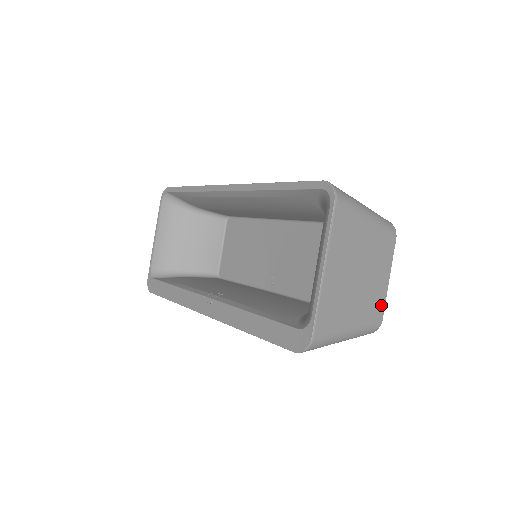
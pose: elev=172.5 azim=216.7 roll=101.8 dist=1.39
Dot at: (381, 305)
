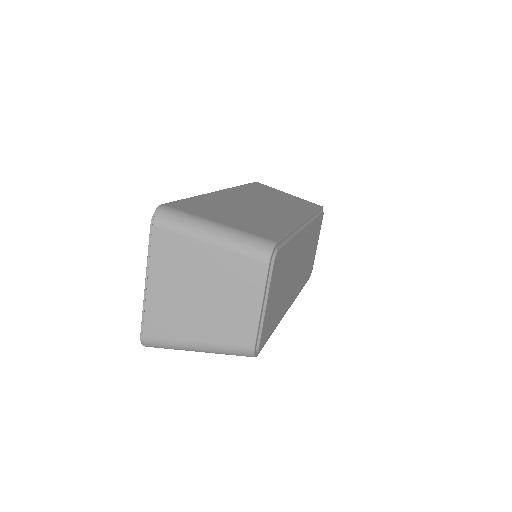
Dot at: (249, 331)
